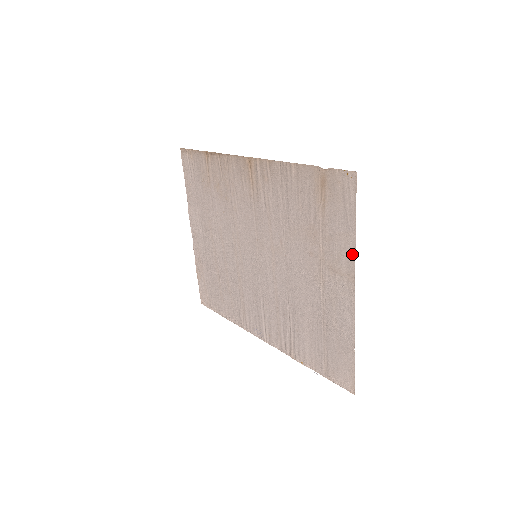
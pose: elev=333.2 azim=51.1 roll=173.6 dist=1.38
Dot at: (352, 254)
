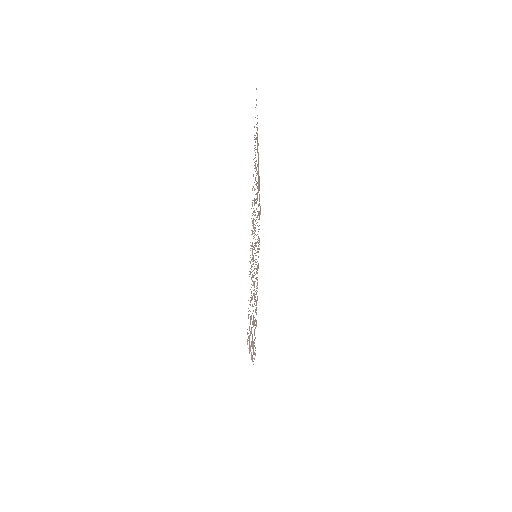
Dot at: occluded
